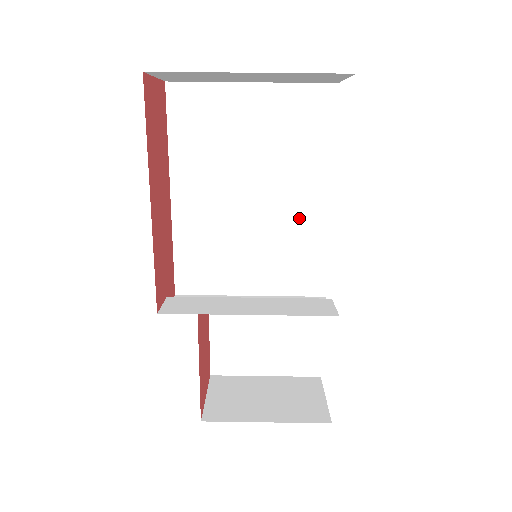
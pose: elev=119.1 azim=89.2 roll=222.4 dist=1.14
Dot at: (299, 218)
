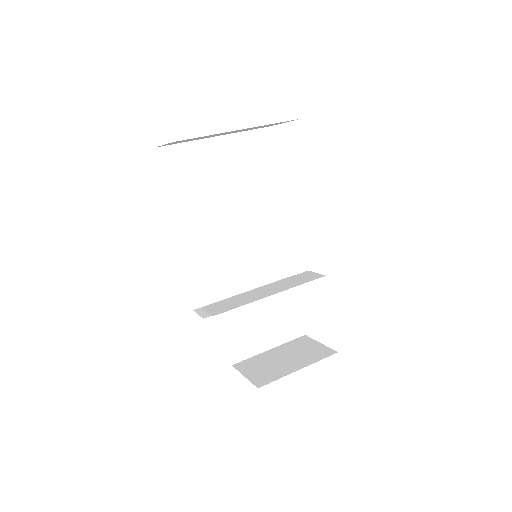
Dot at: (266, 224)
